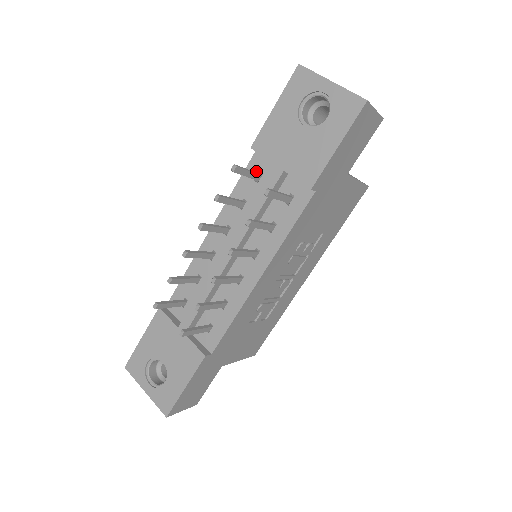
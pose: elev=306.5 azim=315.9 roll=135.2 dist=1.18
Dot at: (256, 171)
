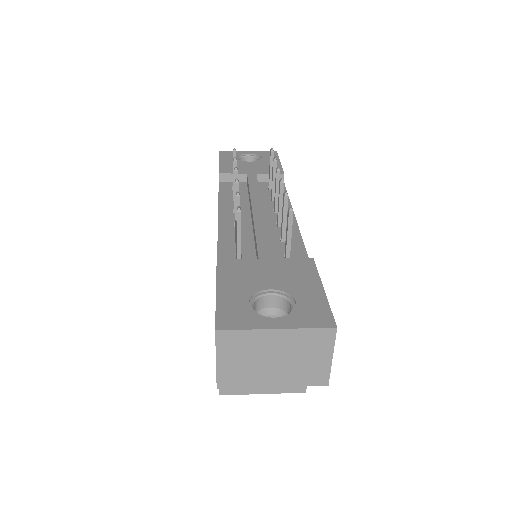
Dot at: (229, 187)
